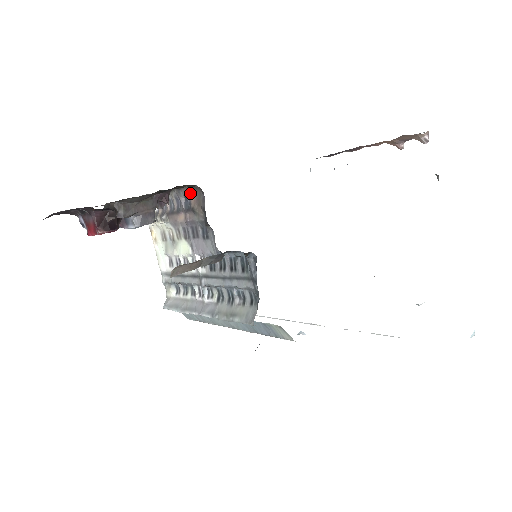
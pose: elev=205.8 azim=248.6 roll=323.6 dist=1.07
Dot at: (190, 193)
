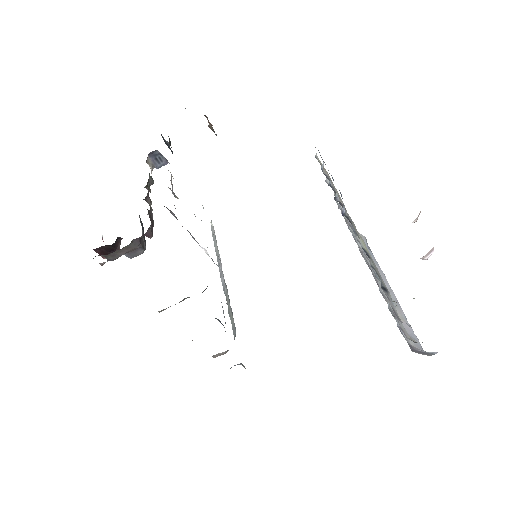
Dot at: occluded
